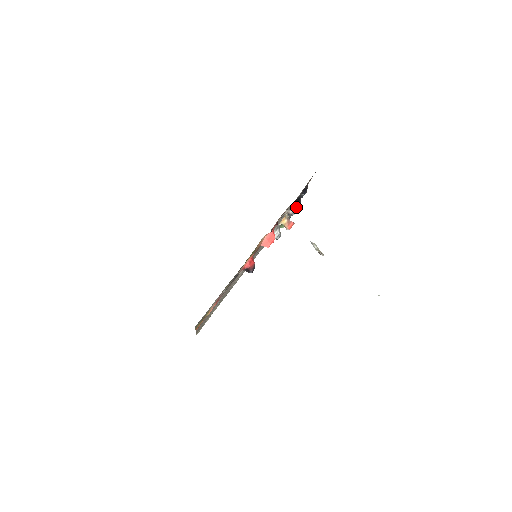
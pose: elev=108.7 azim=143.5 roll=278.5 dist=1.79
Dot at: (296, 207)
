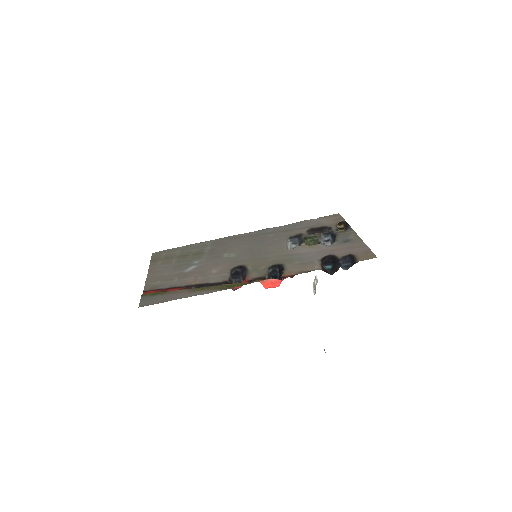
Dot at: (326, 270)
